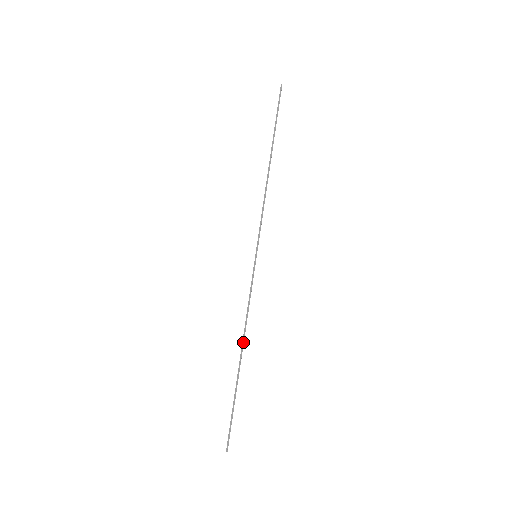
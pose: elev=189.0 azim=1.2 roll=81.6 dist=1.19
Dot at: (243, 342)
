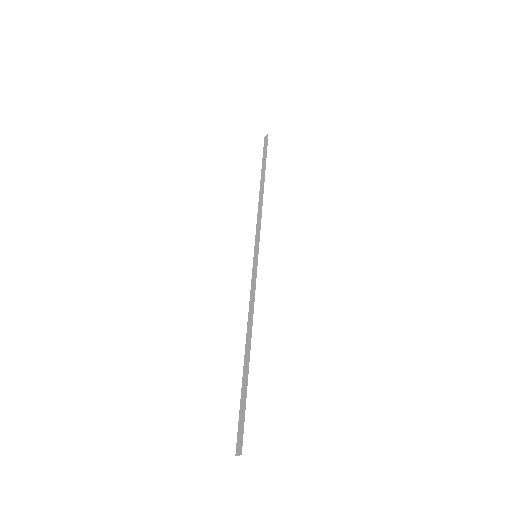
Dot at: (251, 333)
